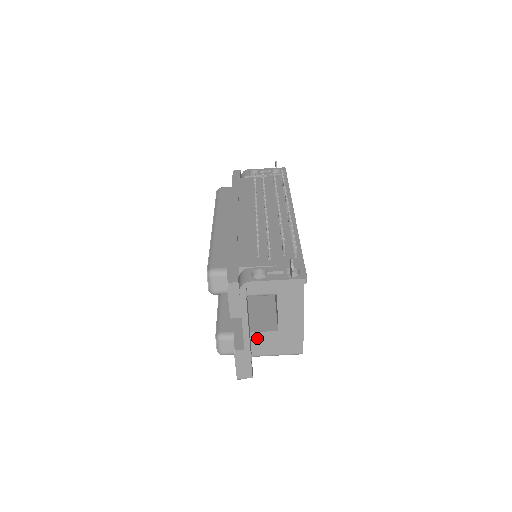
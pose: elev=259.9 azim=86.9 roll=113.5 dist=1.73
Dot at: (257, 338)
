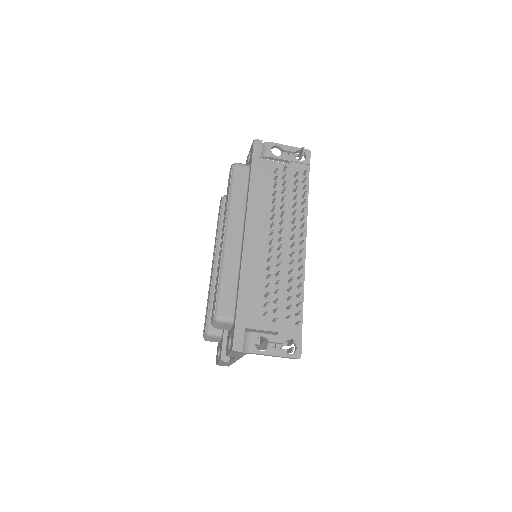
Dot at: occluded
